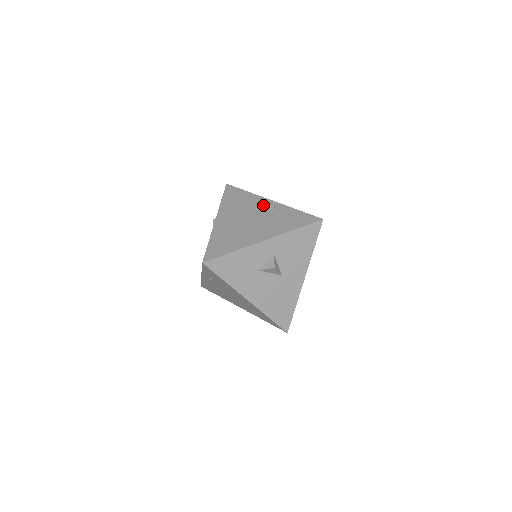
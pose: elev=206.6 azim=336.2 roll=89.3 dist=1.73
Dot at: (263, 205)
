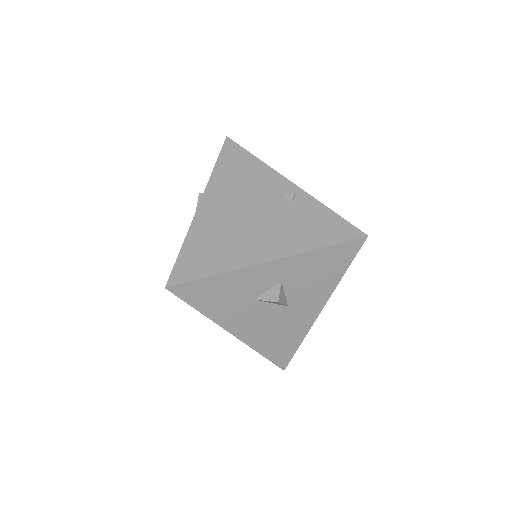
Dot at: (277, 189)
